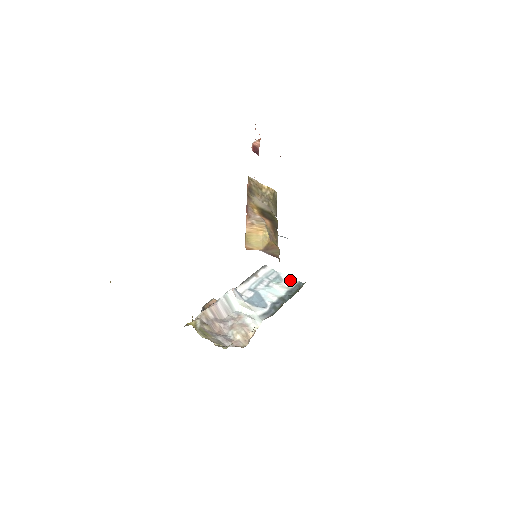
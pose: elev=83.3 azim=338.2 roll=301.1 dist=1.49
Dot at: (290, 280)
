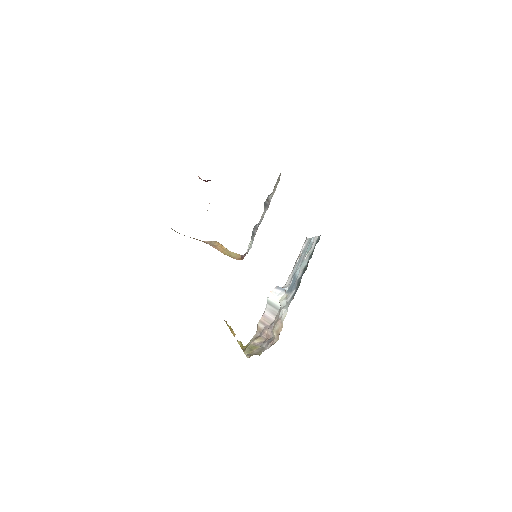
Dot at: (315, 240)
